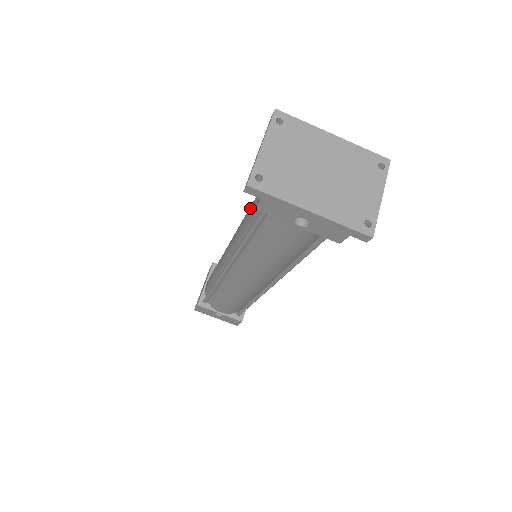
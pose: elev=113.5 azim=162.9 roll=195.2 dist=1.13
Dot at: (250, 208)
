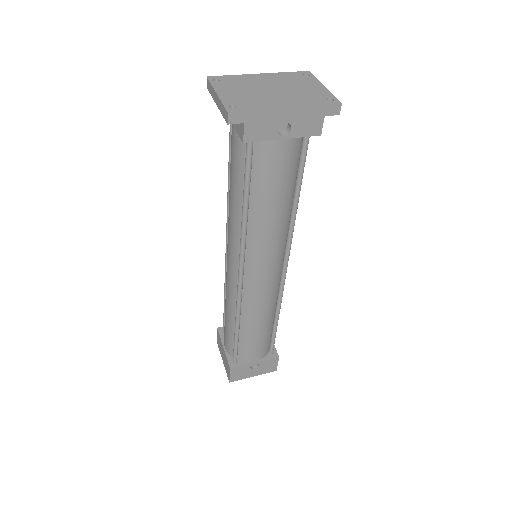
Dot at: (231, 185)
